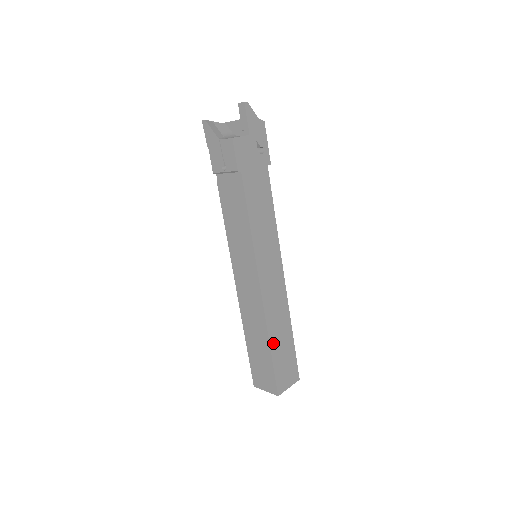
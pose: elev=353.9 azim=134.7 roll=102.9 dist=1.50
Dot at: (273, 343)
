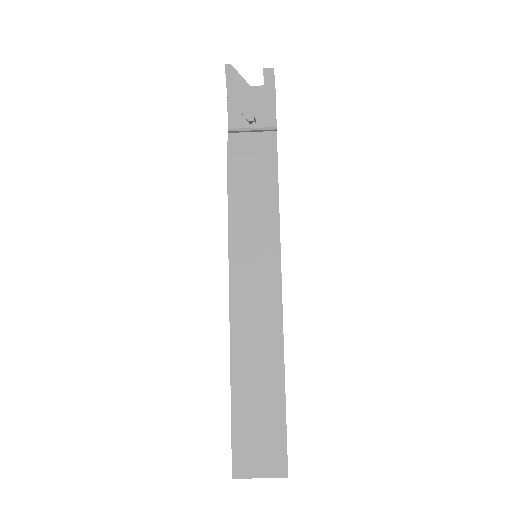
Dot at: (284, 382)
